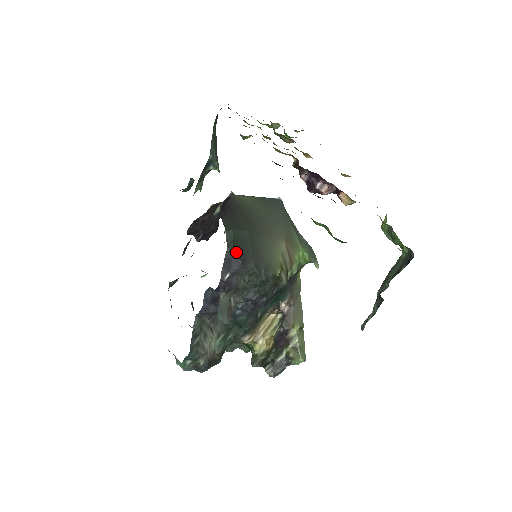
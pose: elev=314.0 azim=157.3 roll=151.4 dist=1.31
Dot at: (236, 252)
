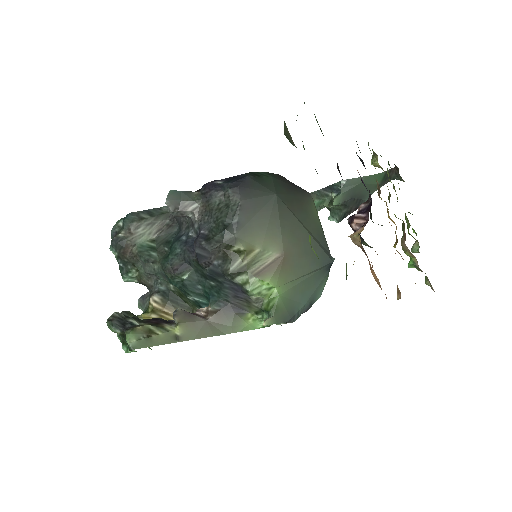
Dot at: (248, 179)
